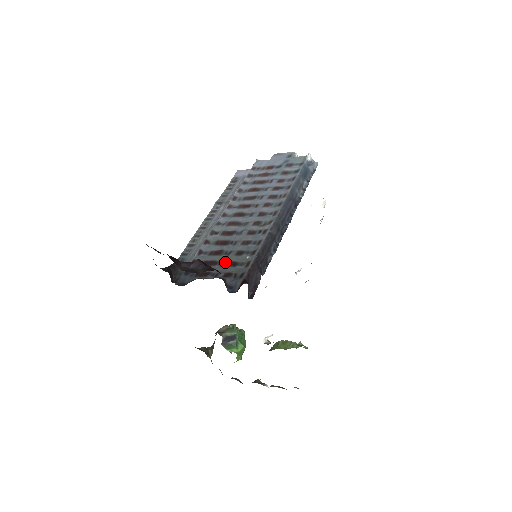
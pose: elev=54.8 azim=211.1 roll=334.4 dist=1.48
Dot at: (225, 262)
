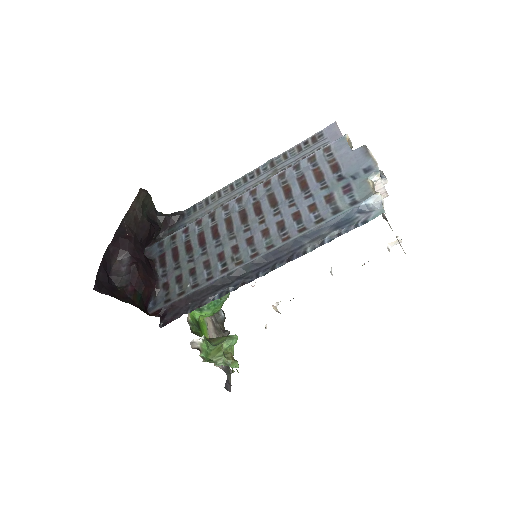
Dot at: (179, 269)
